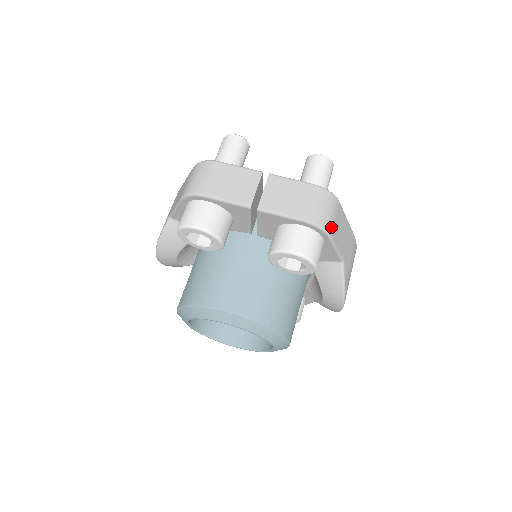
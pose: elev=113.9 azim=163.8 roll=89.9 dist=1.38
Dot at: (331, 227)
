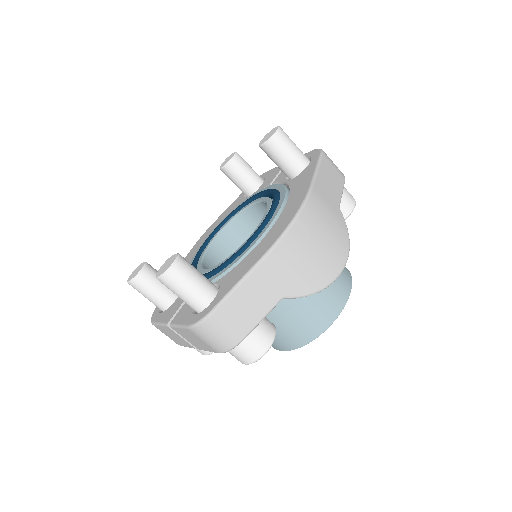
Dot at: (234, 337)
